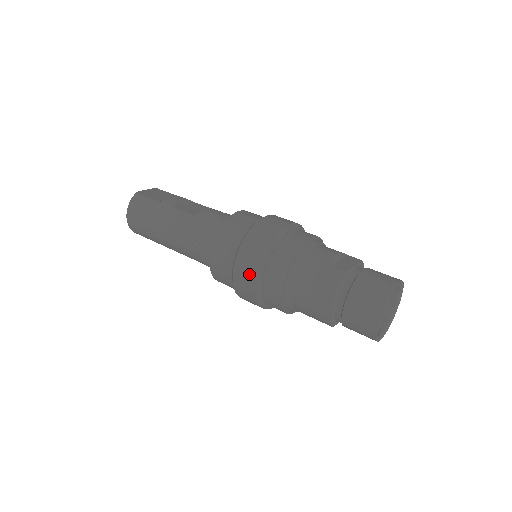
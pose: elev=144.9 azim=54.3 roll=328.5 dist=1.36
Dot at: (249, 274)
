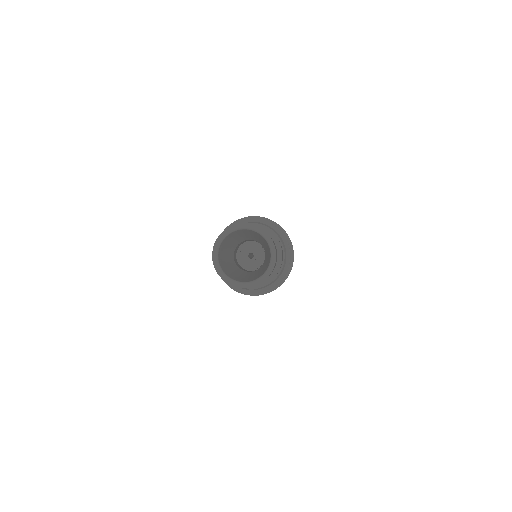
Dot at: occluded
